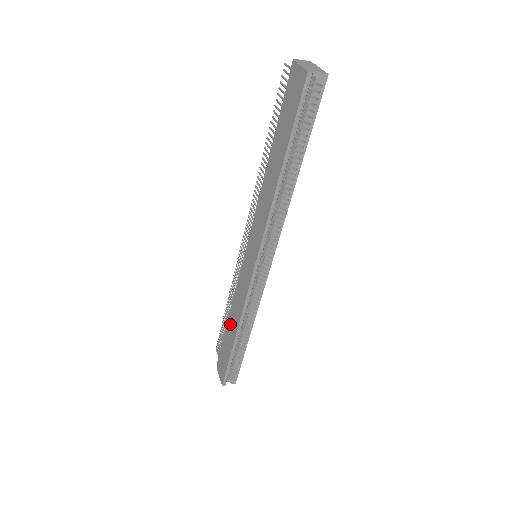
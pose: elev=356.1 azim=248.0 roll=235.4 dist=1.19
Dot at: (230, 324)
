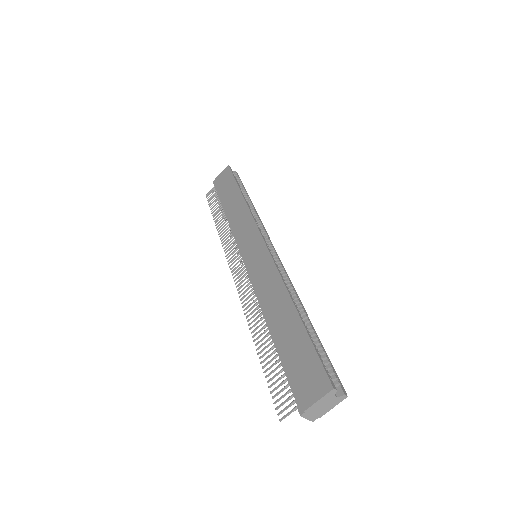
Dot at: (276, 319)
